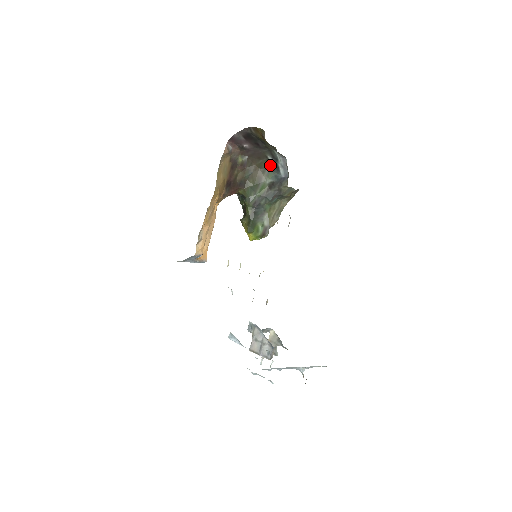
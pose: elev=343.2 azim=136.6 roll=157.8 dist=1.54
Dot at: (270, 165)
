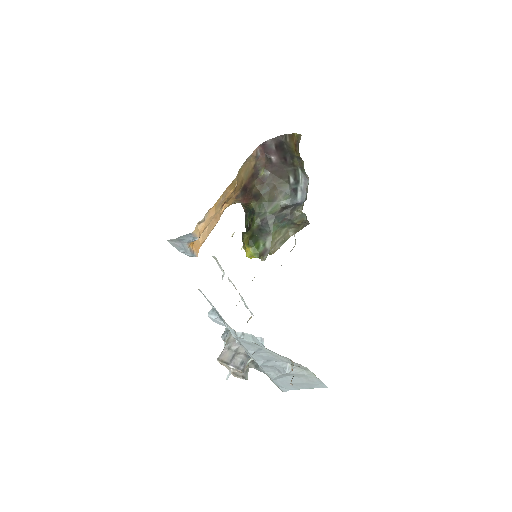
Dot at: (289, 187)
